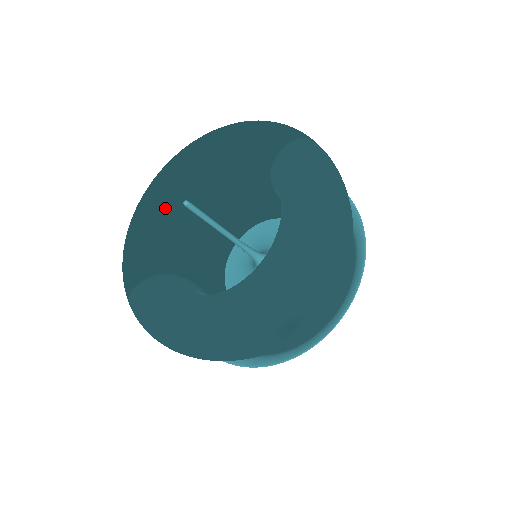
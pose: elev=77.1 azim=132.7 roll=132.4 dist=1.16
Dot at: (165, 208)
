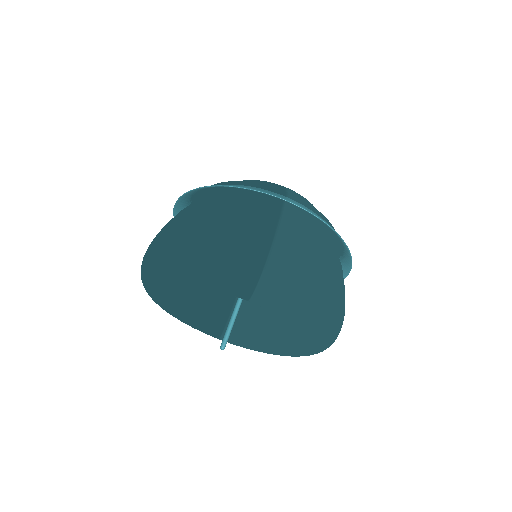
Dot at: (180, 302)
